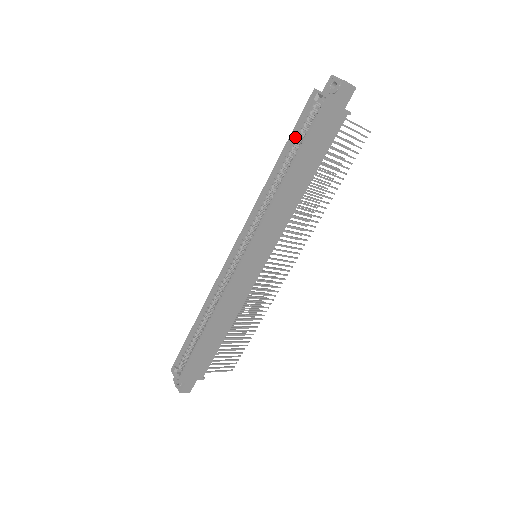
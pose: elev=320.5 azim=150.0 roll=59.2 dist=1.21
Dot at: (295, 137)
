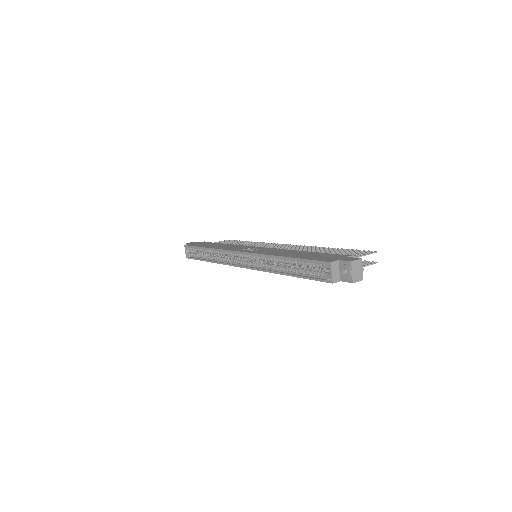
Dot at: (304, 262)
